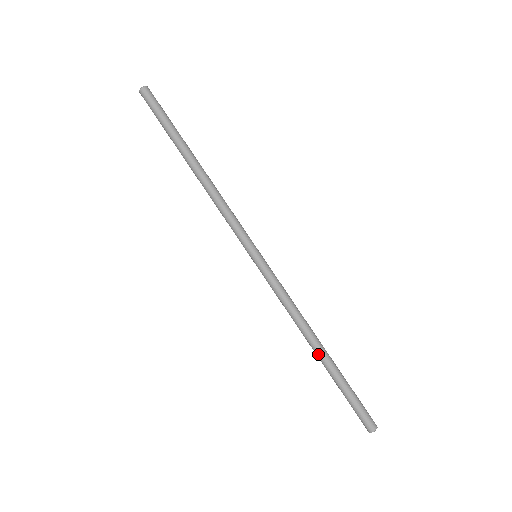
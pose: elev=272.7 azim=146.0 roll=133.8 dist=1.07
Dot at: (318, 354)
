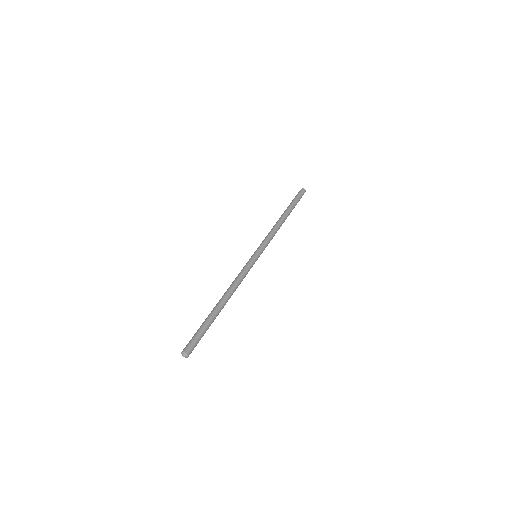
Dot at: (217, 304)
